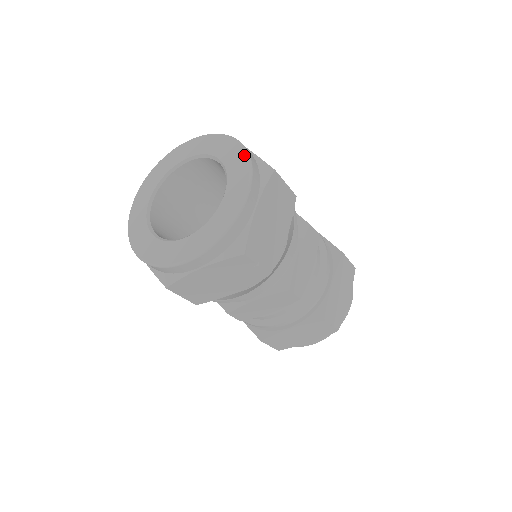
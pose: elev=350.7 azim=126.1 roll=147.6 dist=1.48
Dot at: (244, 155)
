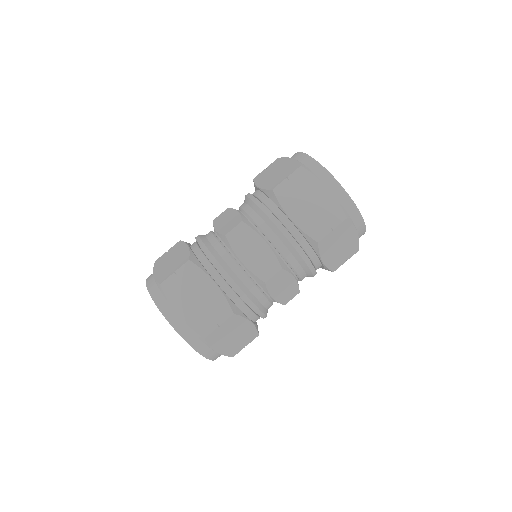
Dot at: occluded
